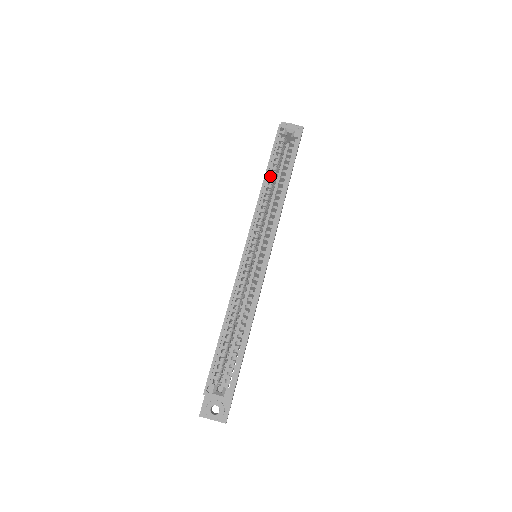
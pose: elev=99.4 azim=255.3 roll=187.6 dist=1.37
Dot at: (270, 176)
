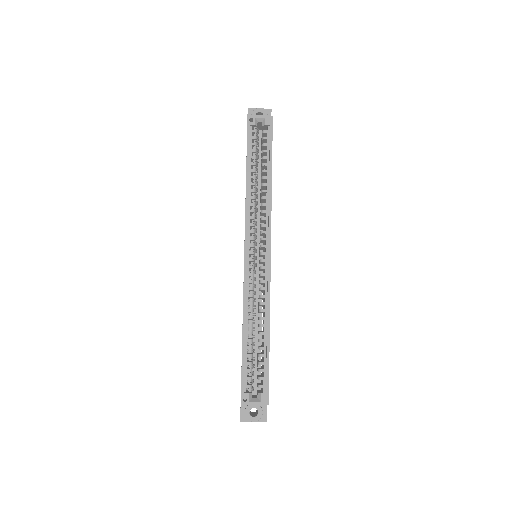
Dot at: (251, 172)
